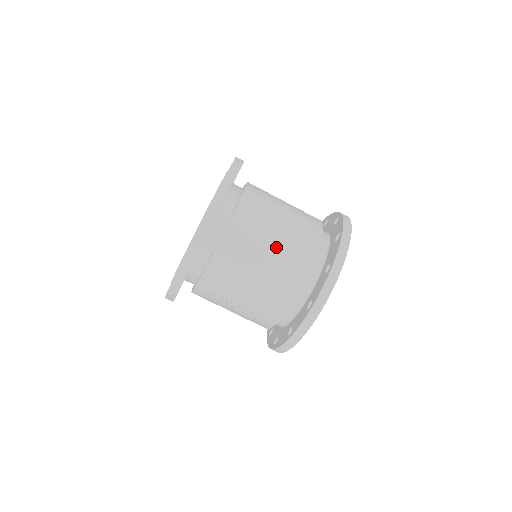
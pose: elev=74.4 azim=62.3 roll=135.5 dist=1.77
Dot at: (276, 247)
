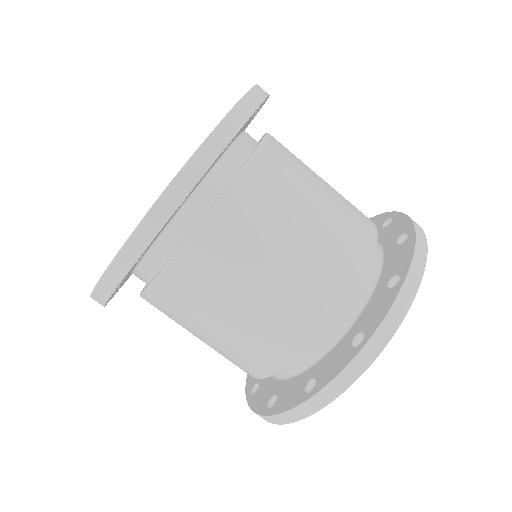
Dot at: (237, 324)
